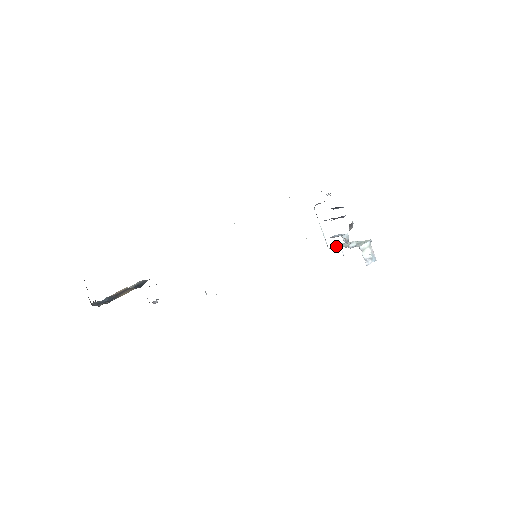
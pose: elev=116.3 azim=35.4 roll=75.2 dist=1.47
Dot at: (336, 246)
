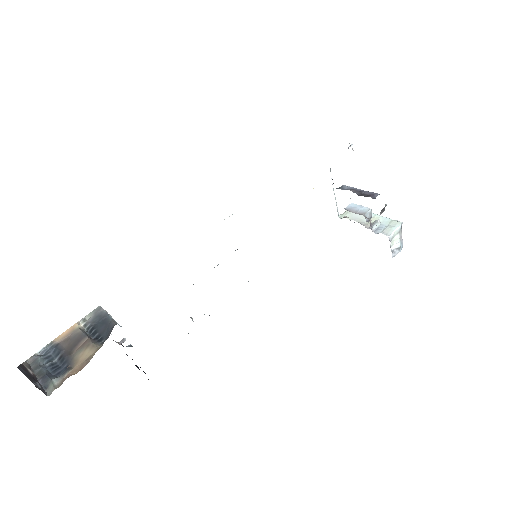
Dot at: (349, 215)
